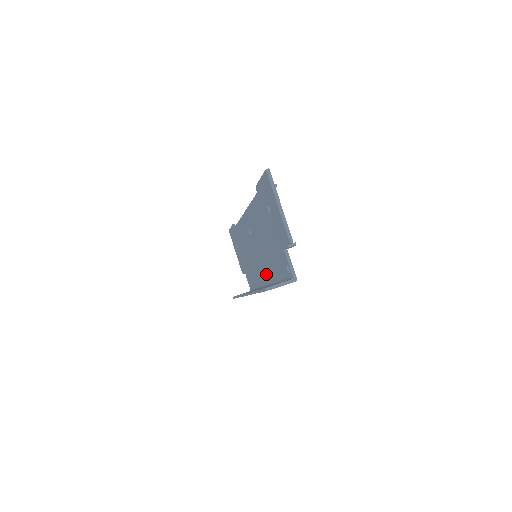
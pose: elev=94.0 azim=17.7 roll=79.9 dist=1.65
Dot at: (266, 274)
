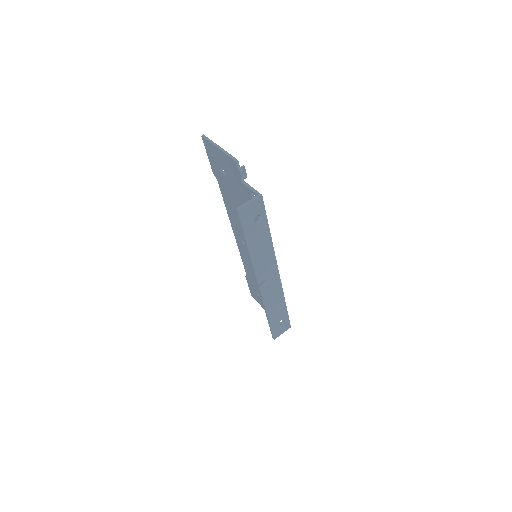
Dot at: occluded
